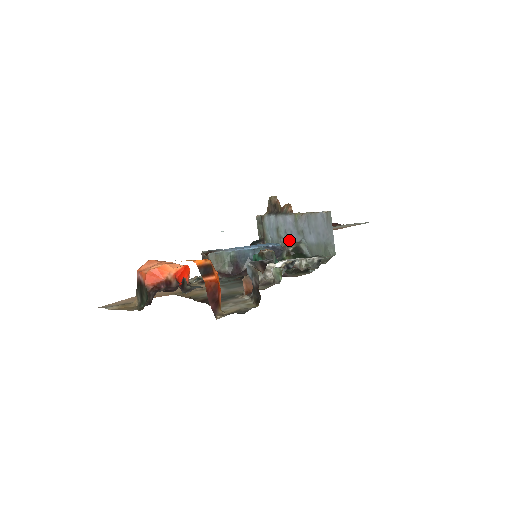
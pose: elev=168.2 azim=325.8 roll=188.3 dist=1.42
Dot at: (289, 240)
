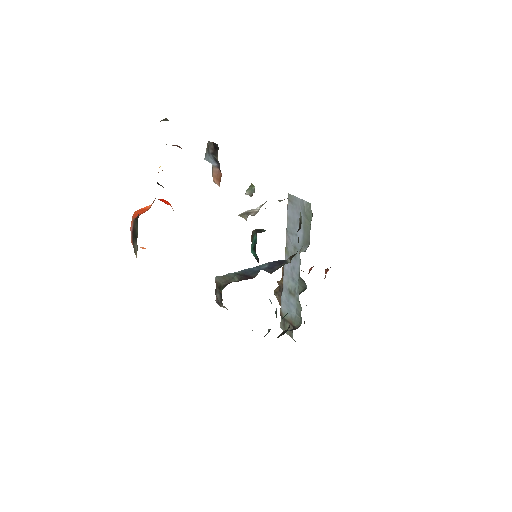
Dot at: (298, 277)
